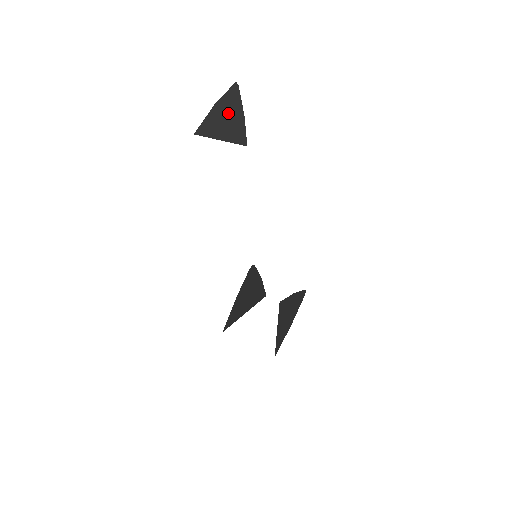
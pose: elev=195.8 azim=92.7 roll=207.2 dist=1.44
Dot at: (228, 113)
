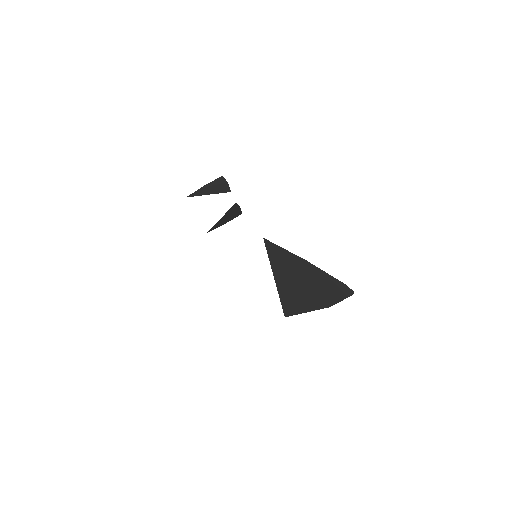
Dot at: (215, 186)
